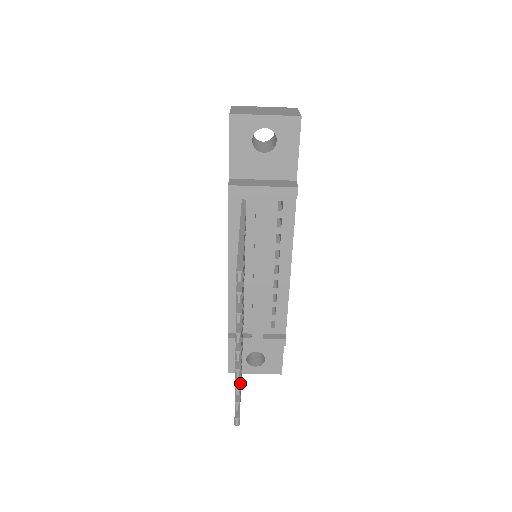
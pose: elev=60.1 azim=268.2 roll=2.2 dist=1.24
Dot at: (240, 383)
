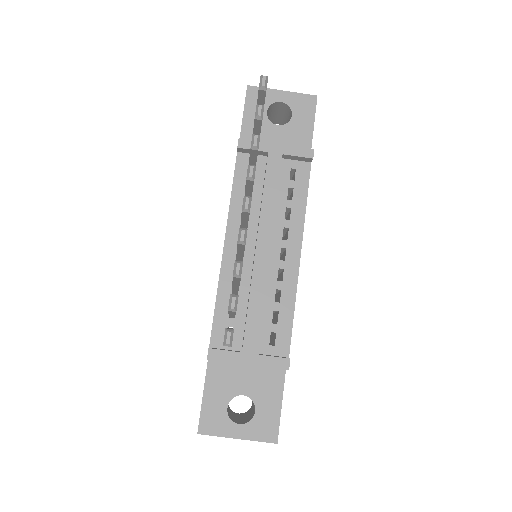
Dot at: (242, 263)
